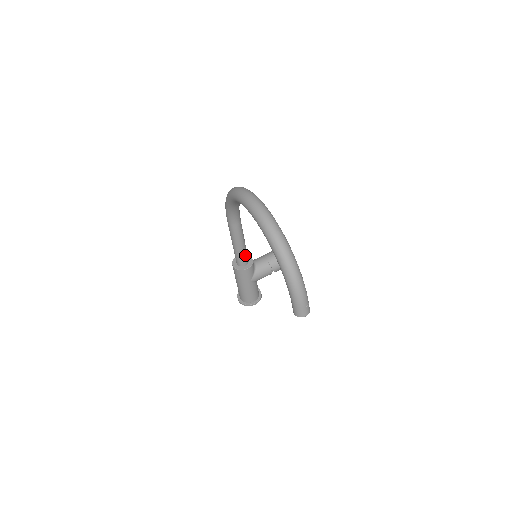
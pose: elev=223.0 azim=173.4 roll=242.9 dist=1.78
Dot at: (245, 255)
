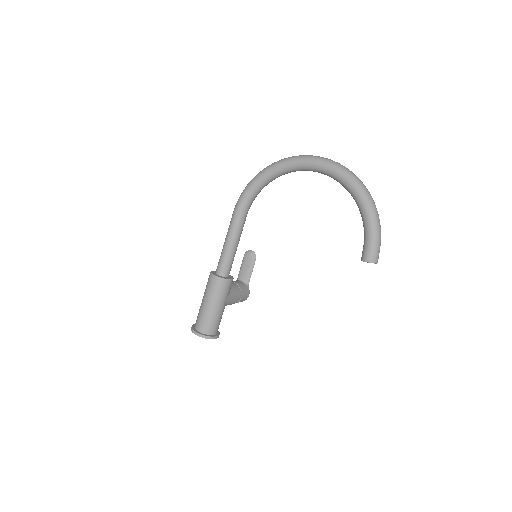
Dot at: (232, 262)
